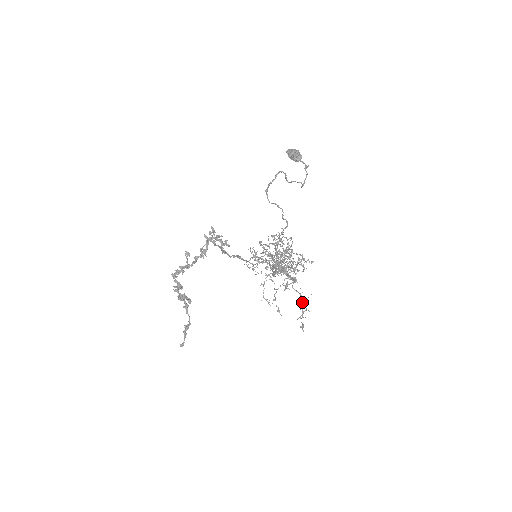
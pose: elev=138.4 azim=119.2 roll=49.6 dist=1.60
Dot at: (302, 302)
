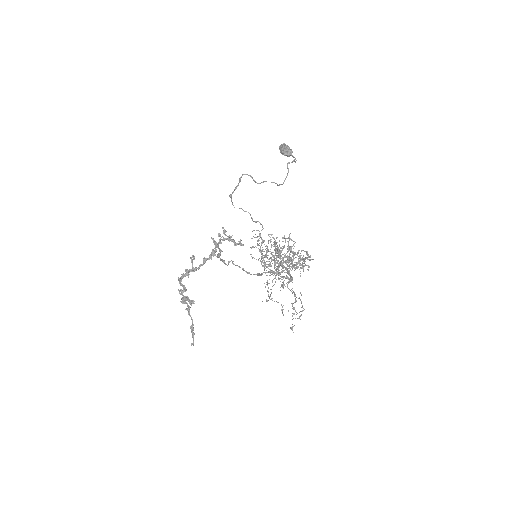
Dot at: (292, 303)
